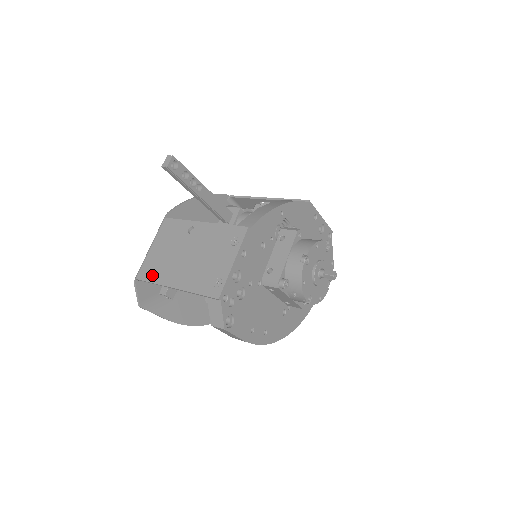
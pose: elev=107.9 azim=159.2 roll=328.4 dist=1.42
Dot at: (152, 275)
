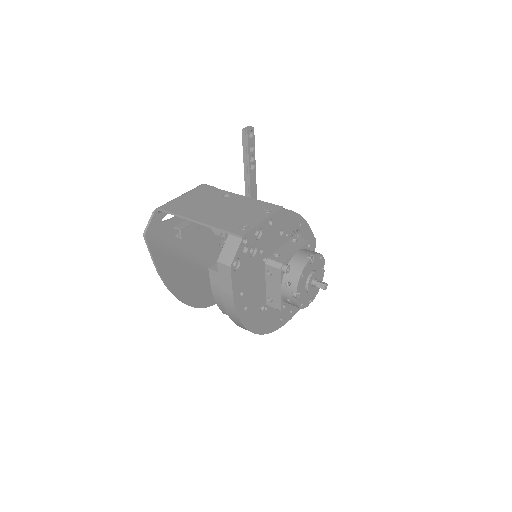
Dot at: (177, 209)
